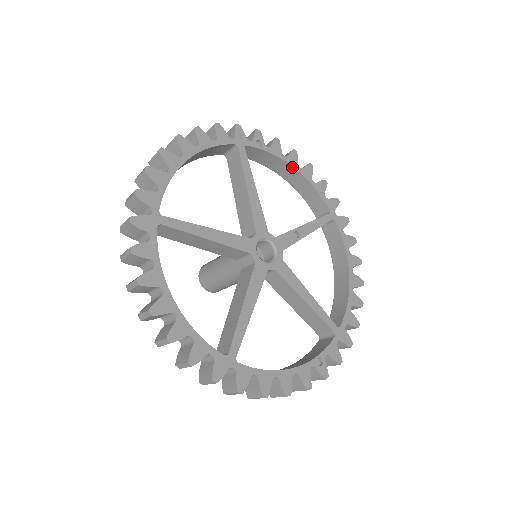
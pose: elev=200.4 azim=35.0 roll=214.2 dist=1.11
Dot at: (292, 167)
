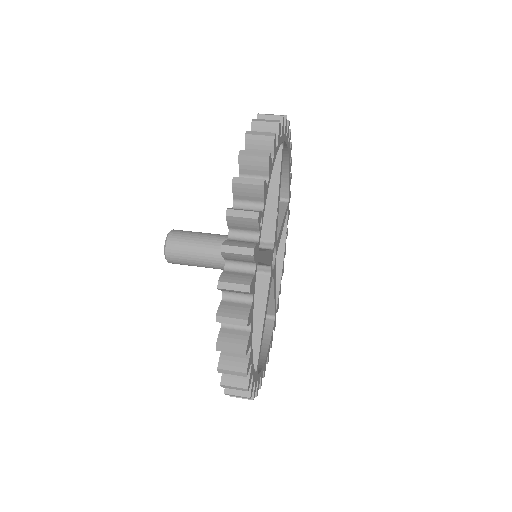
Dot at: (270, 175)
